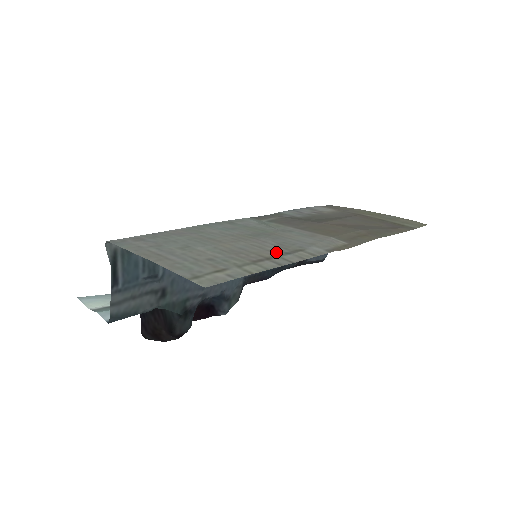
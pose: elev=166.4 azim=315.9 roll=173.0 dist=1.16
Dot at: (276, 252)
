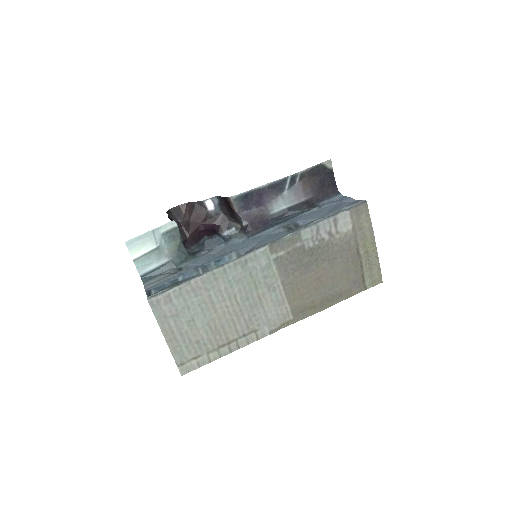
Dot at: (239, 334)
